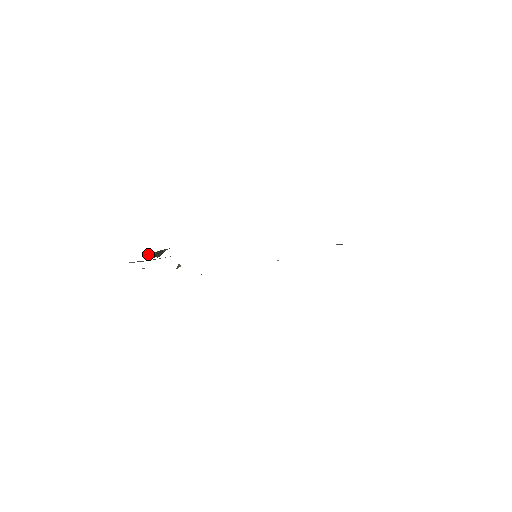
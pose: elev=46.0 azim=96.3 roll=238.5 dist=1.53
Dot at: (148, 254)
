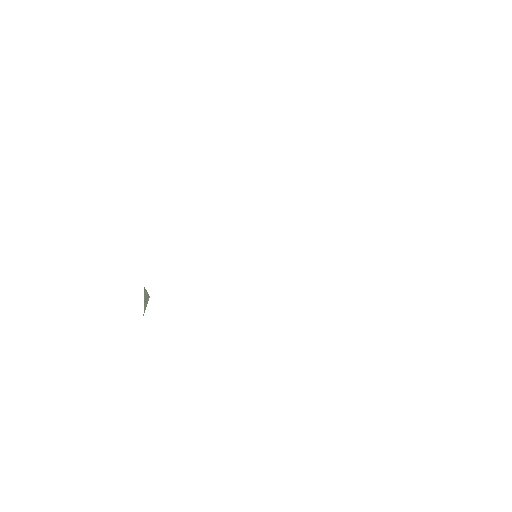
Dot at: occluded
